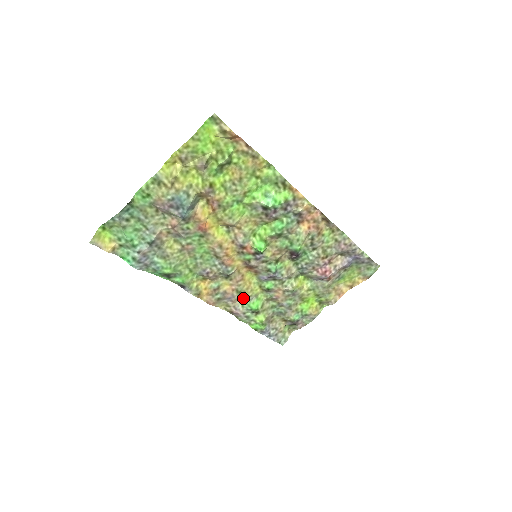
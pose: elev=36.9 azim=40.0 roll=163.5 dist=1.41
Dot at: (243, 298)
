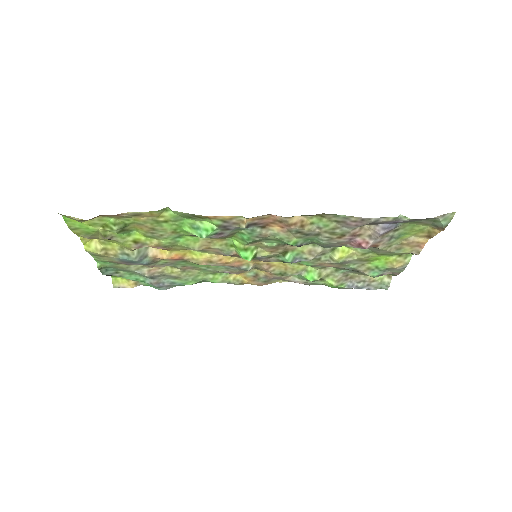
Dot at: (291, 274)
